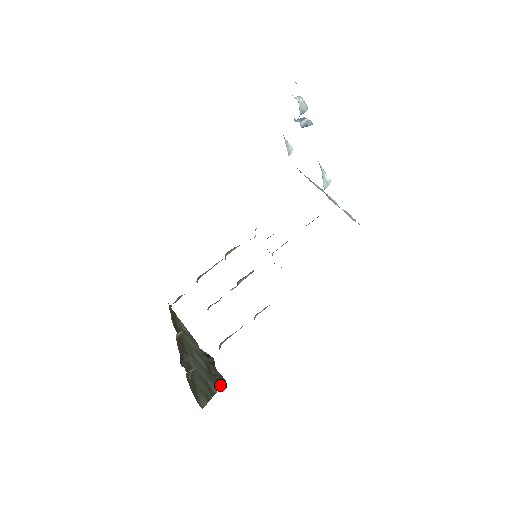
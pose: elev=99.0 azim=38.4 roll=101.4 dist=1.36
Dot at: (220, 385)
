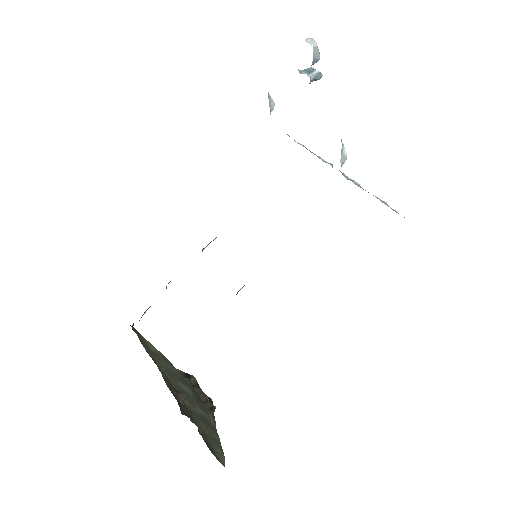
Dot at: occluded
